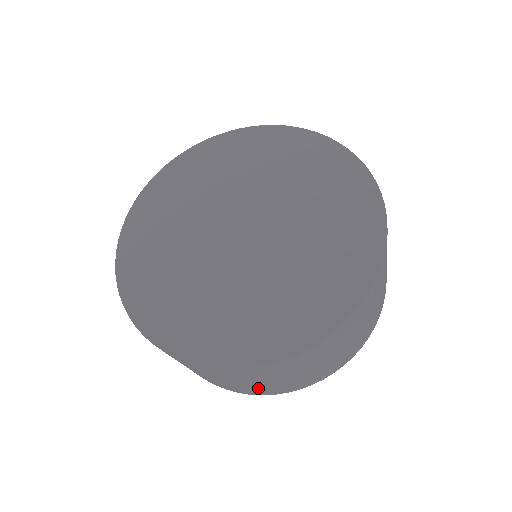
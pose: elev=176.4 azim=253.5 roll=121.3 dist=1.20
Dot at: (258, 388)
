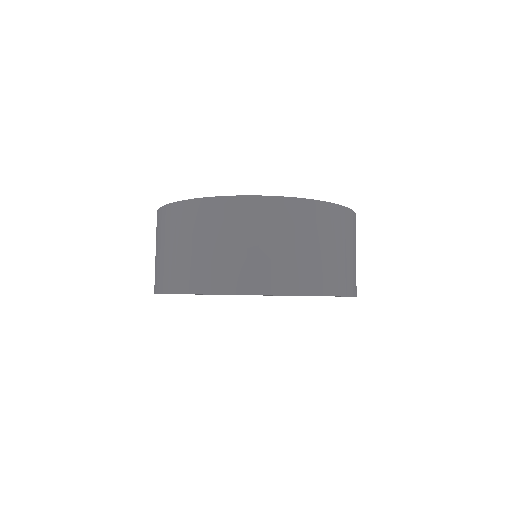
Dot at: (275, 265)
